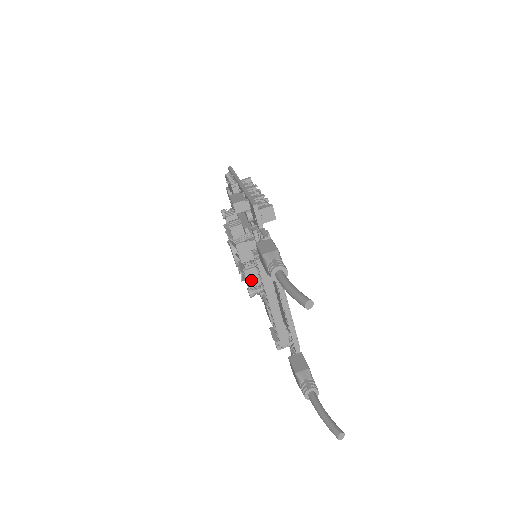
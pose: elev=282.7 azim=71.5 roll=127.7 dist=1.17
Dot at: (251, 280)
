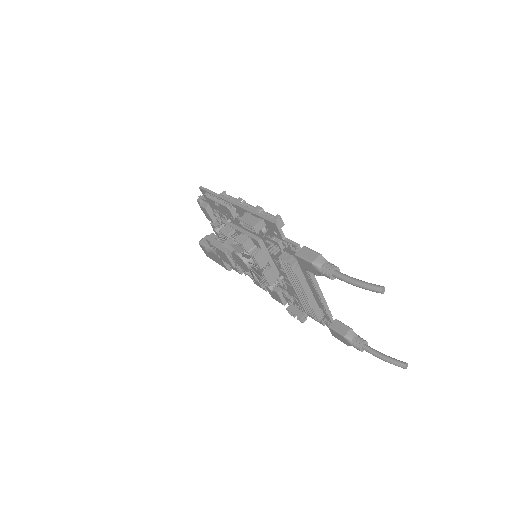
Dot at: (270, 279)
